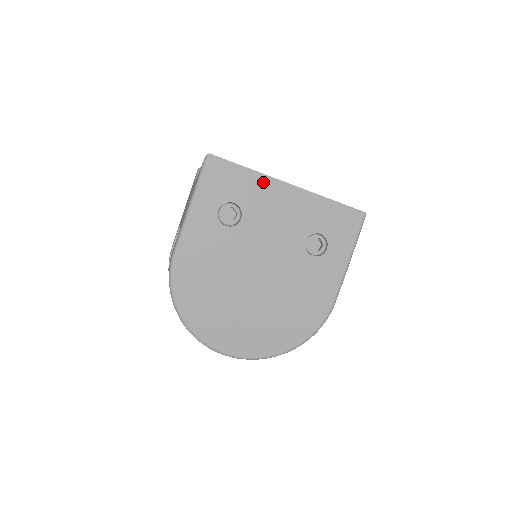
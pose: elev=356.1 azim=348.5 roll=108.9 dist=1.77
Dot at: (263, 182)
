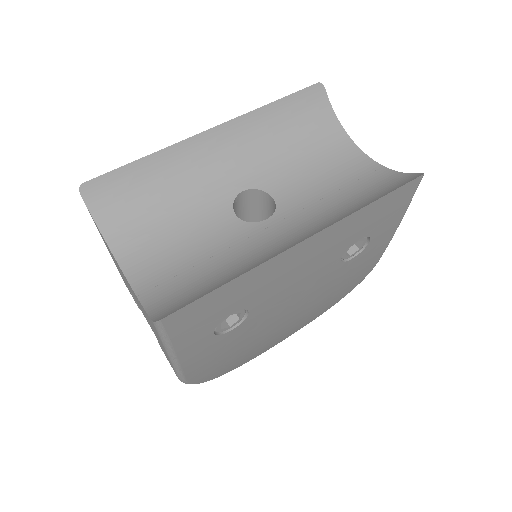
Dot at: (263, 270)
